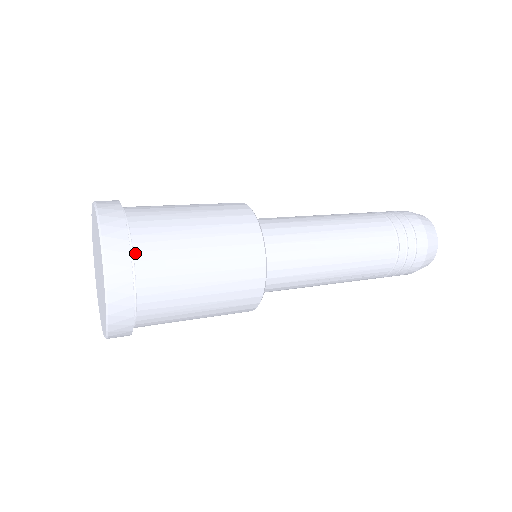
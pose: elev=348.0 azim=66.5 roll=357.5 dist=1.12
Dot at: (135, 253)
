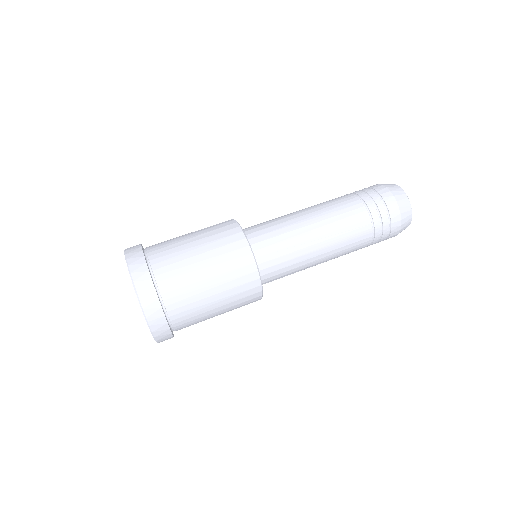
Dot at: (162, 295)
